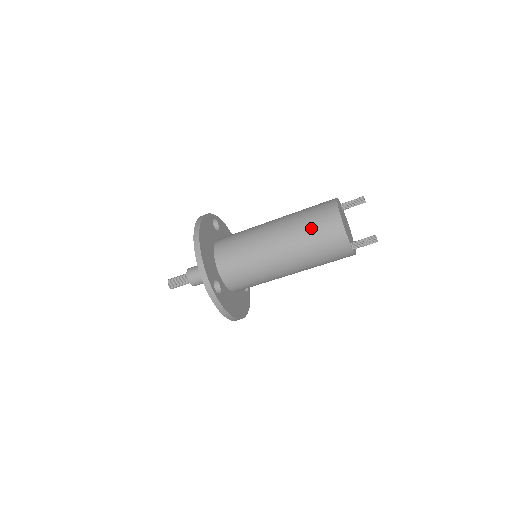
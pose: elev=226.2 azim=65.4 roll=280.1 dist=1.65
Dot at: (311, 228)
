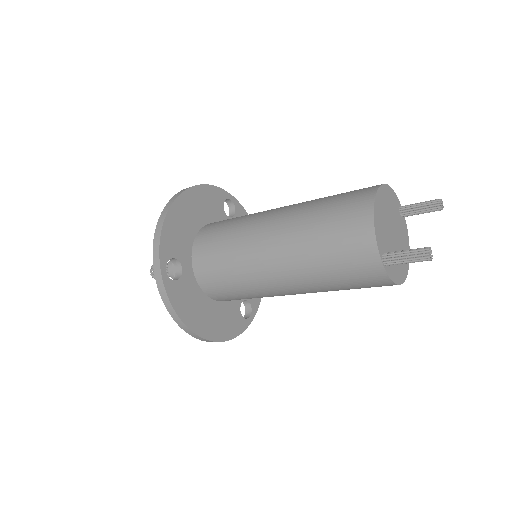
Dot at: (325, 213)
